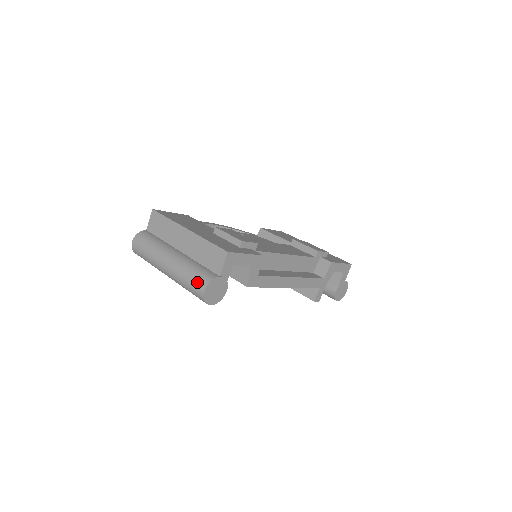
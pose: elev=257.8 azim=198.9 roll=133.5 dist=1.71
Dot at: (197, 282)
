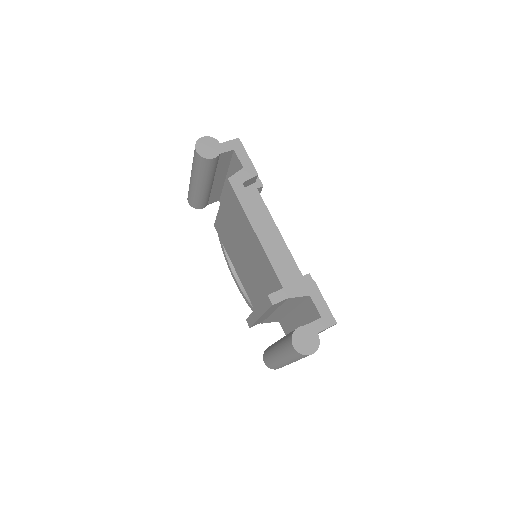
Dot at: occluded
